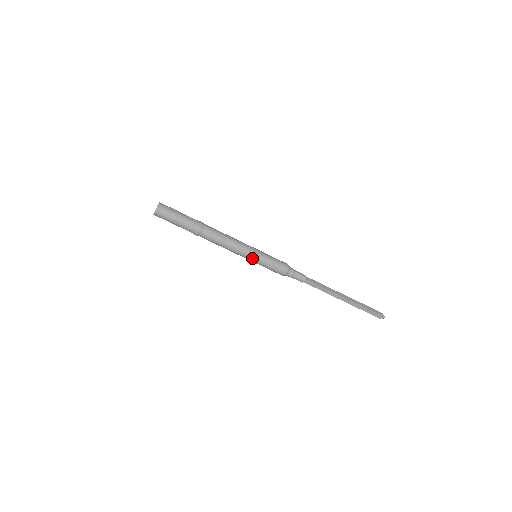
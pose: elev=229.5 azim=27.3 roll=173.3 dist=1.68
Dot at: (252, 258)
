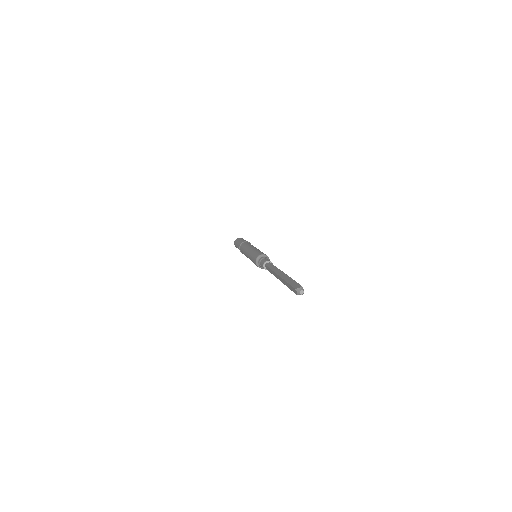
Dot at: (253, 249)
